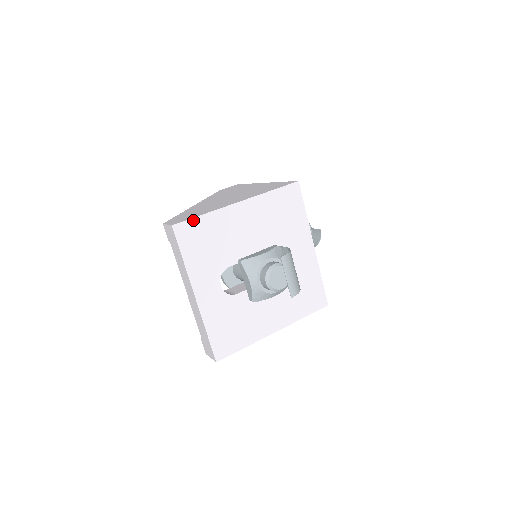
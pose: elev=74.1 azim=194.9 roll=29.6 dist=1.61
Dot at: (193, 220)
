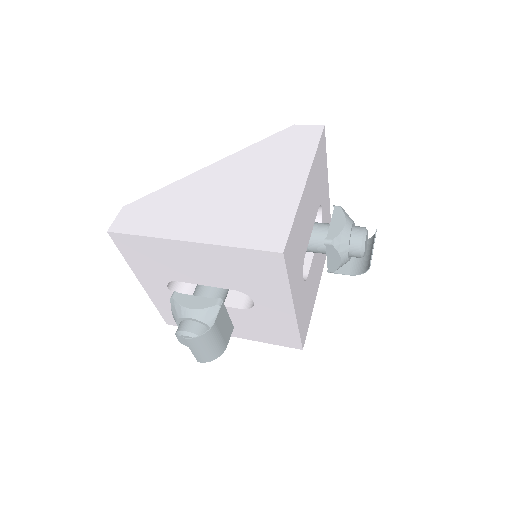
Dot at: (131, 236)
